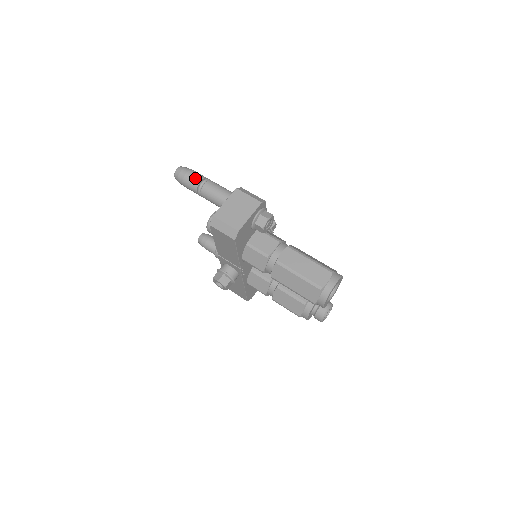
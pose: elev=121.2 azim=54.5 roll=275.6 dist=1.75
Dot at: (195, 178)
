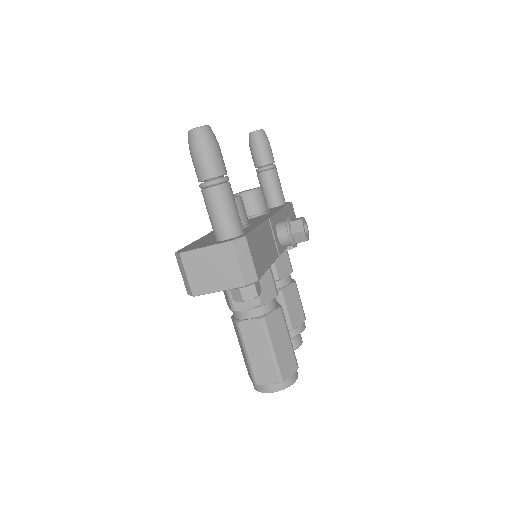
Dot at: (203, 169)
